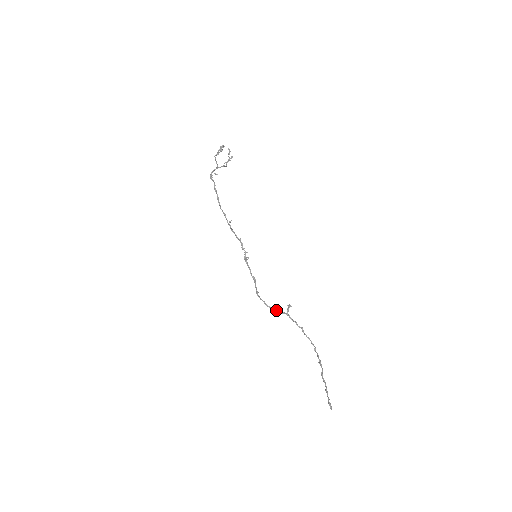
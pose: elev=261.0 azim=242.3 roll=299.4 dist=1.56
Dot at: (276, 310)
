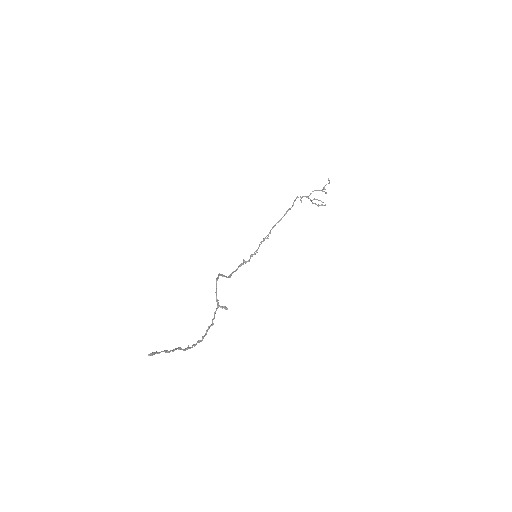
Dot at: occluded
